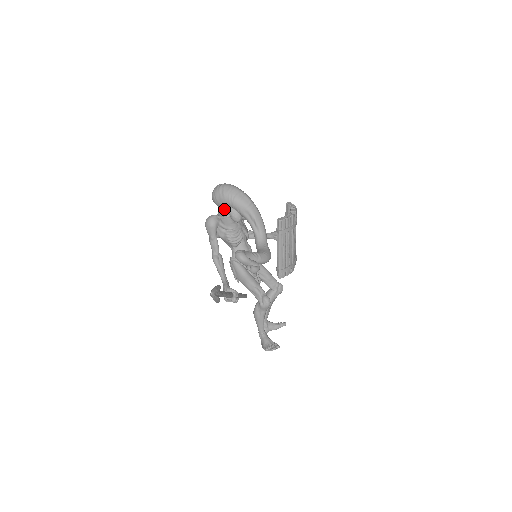
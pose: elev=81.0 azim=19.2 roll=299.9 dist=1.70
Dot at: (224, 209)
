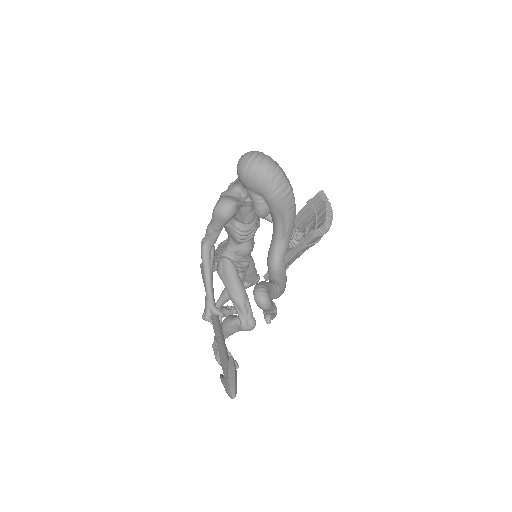
Dot at: (250, 193)
